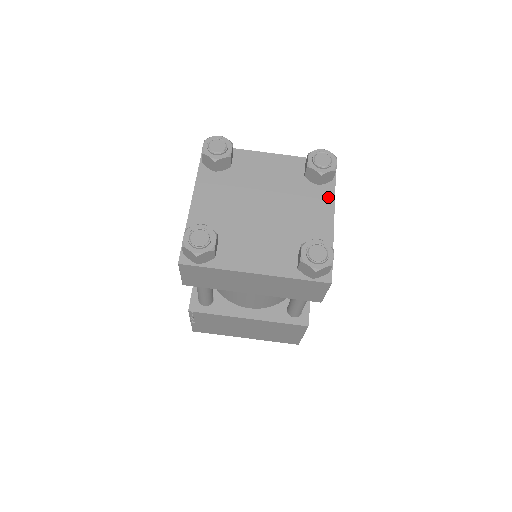
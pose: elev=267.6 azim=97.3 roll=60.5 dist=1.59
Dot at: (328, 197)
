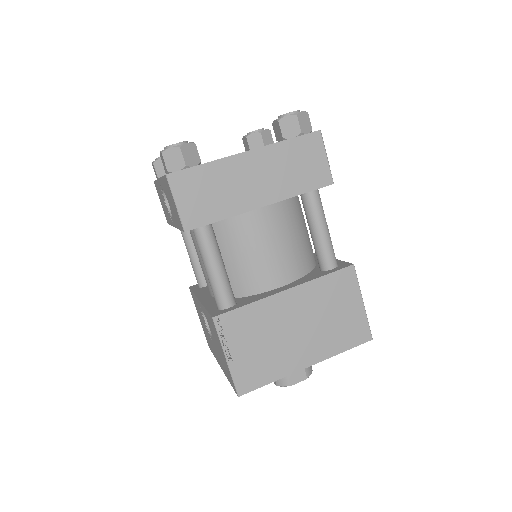
Dot at: occluded
